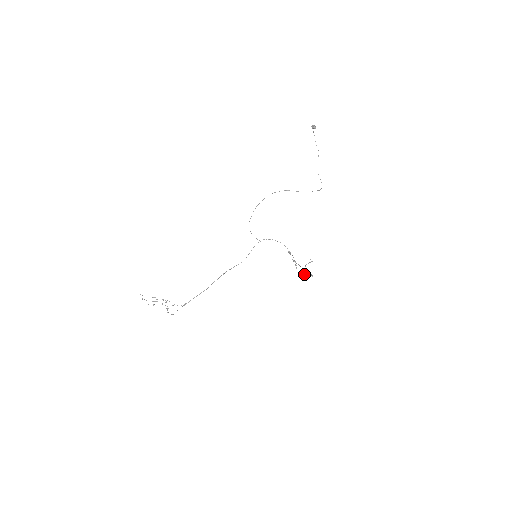
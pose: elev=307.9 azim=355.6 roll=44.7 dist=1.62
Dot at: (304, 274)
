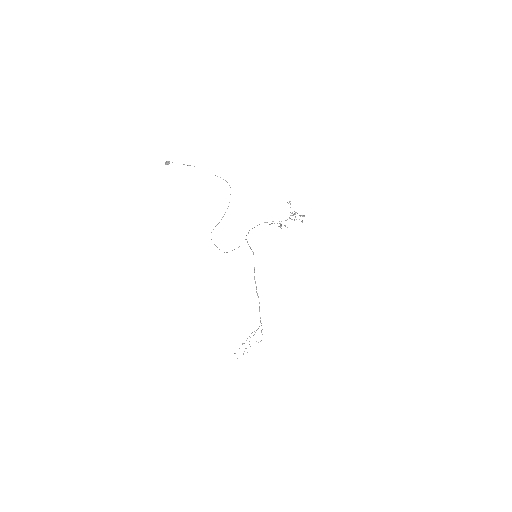
Dot at: occluded
